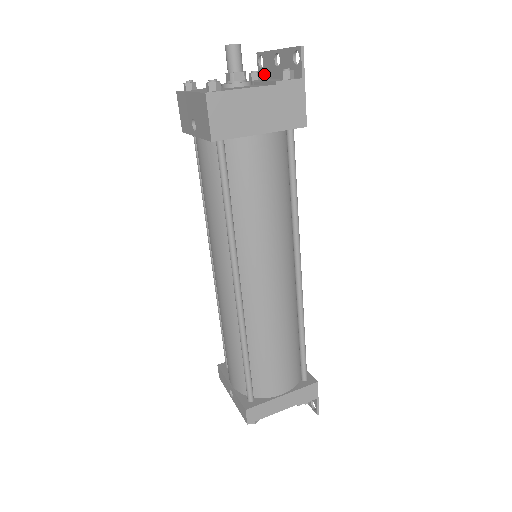
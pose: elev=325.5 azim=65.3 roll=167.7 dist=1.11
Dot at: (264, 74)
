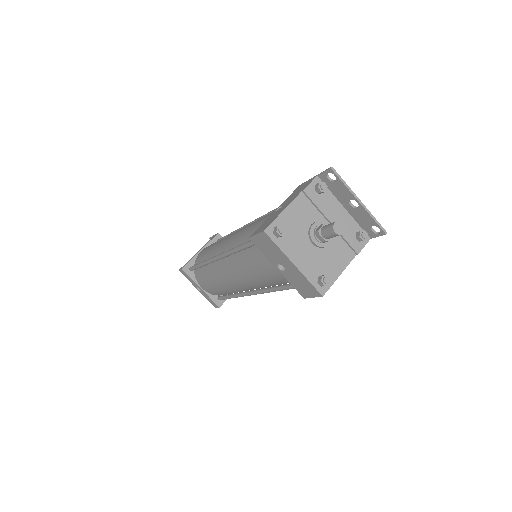
Dot at: (329, 185)
